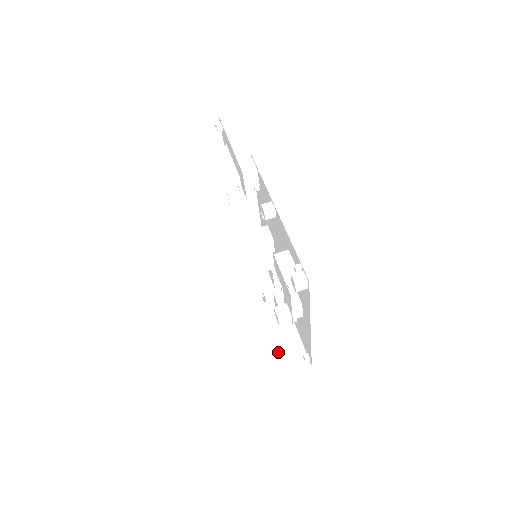
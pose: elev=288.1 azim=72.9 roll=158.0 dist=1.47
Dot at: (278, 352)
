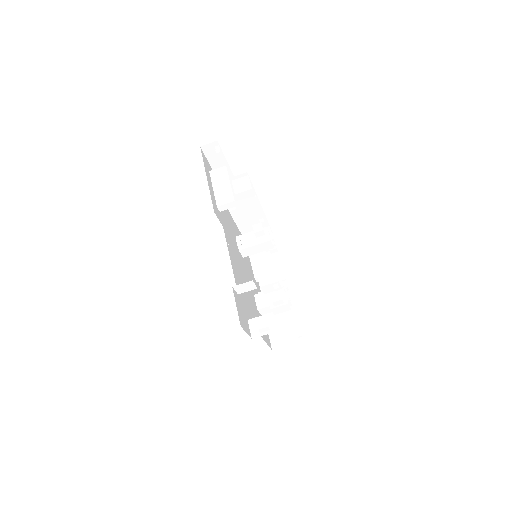
Dot at: (278, 329)
